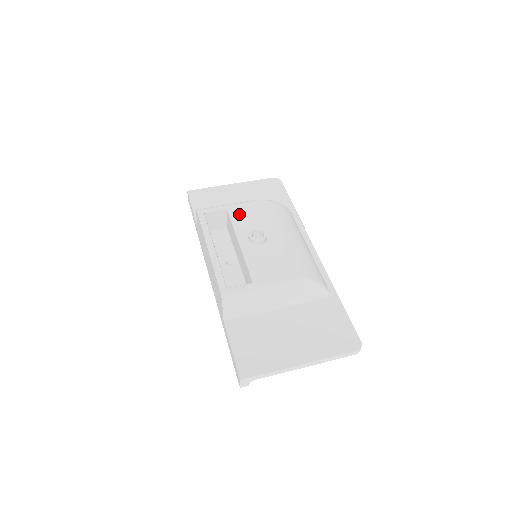
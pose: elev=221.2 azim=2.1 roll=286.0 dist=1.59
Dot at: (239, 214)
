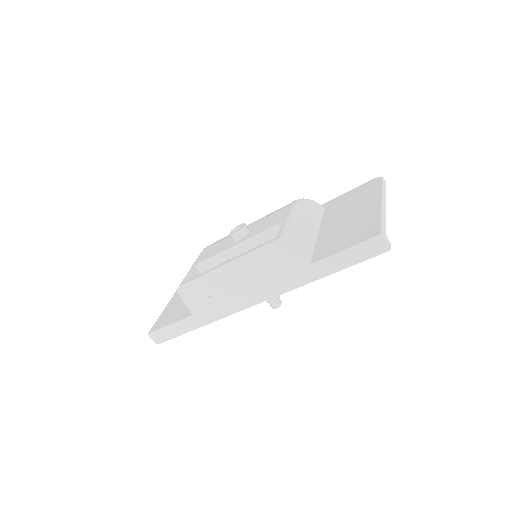
Dot at: (207, 256)
